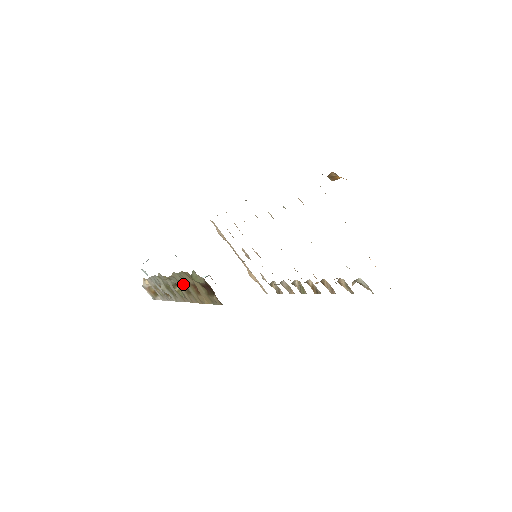
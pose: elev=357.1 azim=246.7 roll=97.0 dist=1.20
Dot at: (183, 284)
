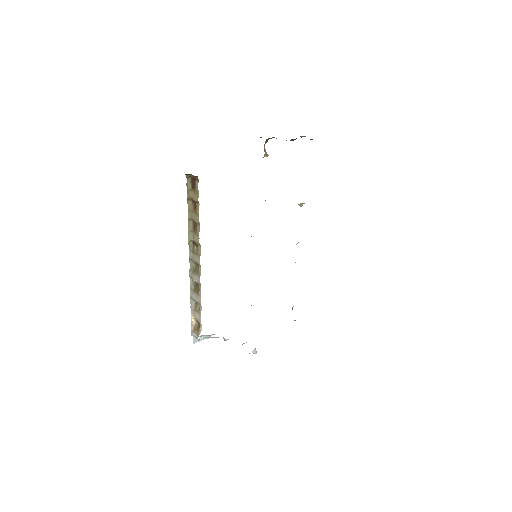
Dot at: (193, 226)
